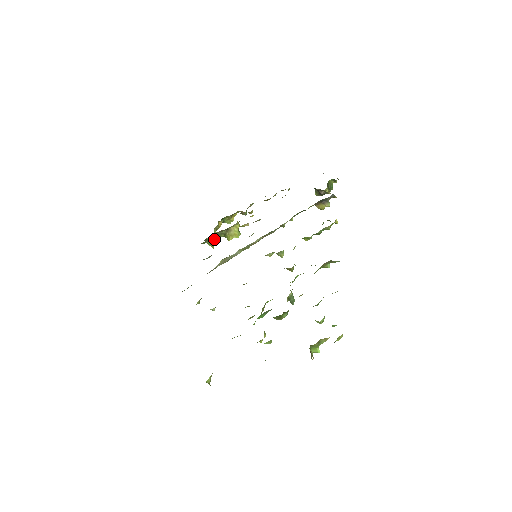
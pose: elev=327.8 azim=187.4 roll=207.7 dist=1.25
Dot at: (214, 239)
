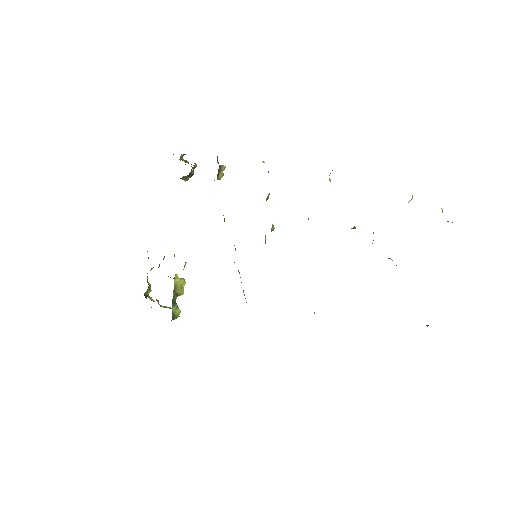
Dot at: (176, 309)
